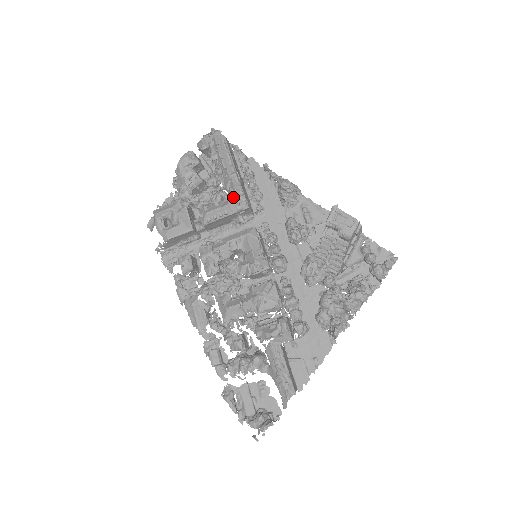
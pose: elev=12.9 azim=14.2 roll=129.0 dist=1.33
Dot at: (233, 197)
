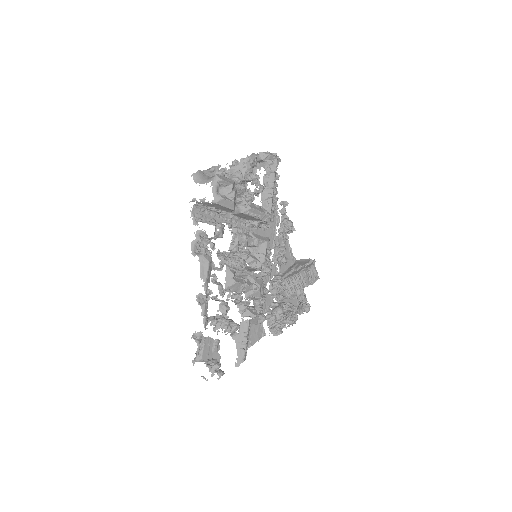
Dot at: (266, 209)
